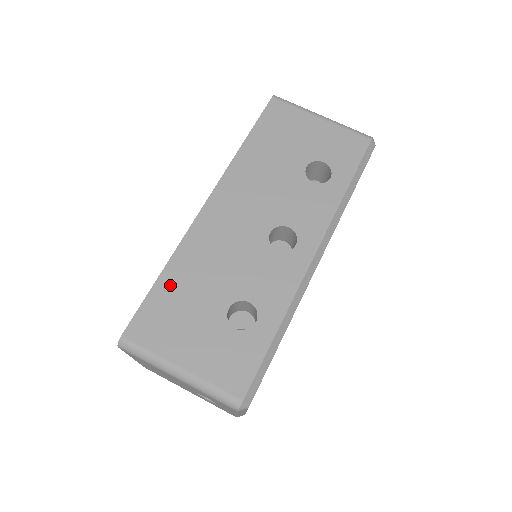
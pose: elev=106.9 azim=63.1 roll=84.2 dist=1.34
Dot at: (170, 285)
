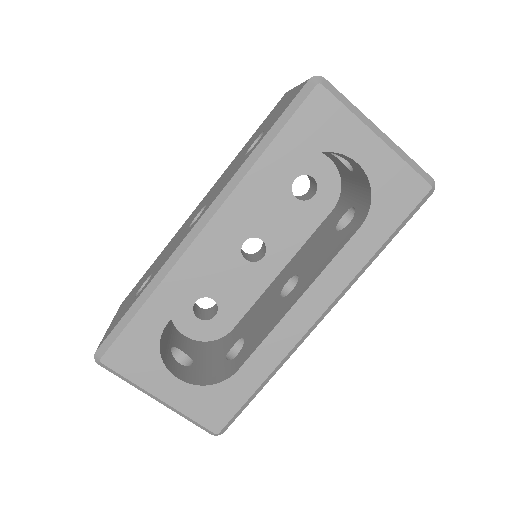
Dot at: occluded
